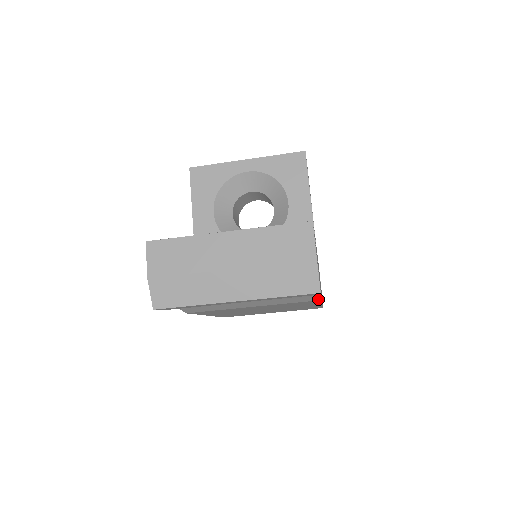
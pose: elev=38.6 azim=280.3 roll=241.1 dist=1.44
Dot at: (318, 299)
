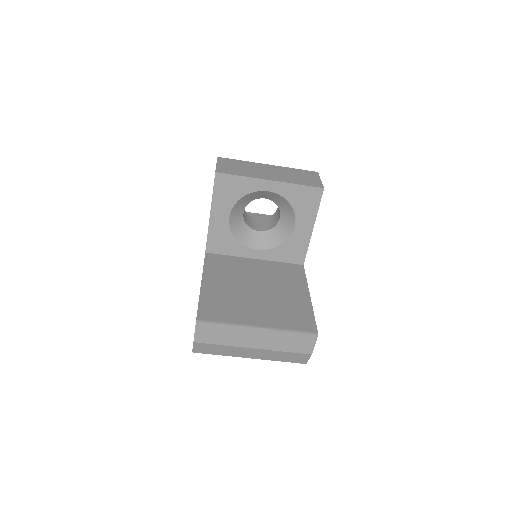
Dot at: occluded
